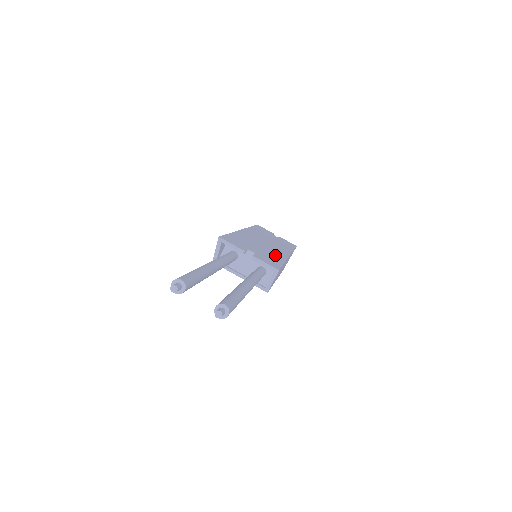
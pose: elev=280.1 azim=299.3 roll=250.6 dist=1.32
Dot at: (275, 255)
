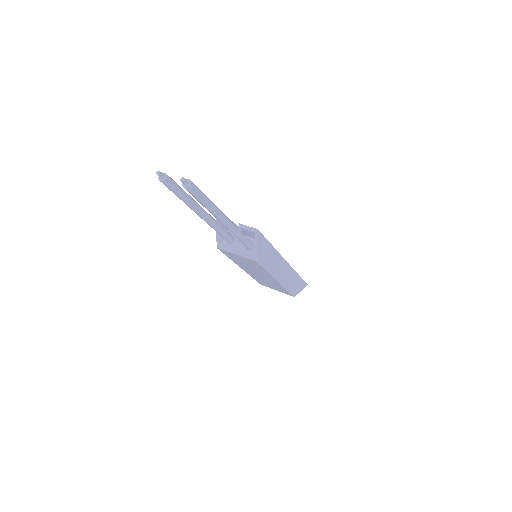
Dot at: occluded
